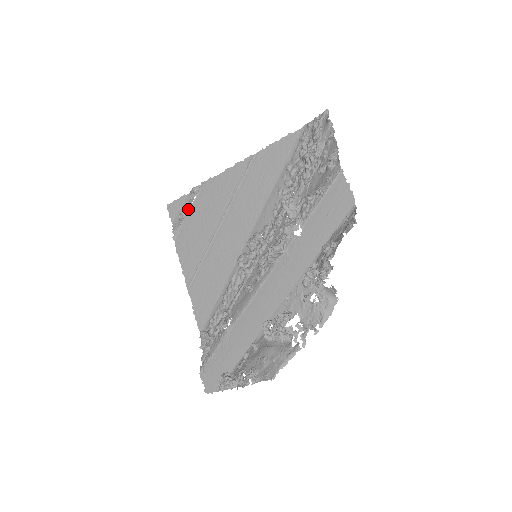
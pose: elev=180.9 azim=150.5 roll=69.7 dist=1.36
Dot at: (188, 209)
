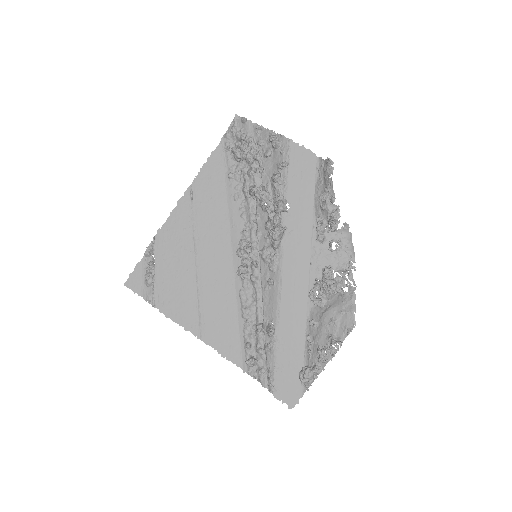
Dot at: (153, 270)
